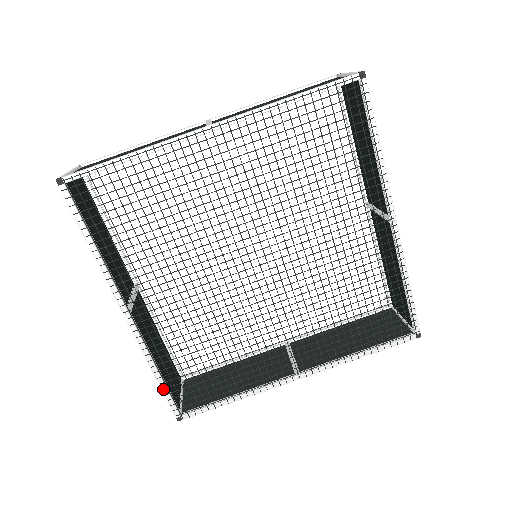
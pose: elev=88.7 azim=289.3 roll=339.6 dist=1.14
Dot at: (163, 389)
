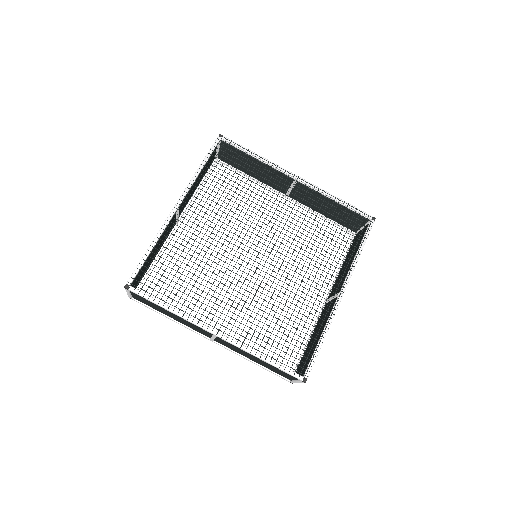
Dot at: (143, 259)
